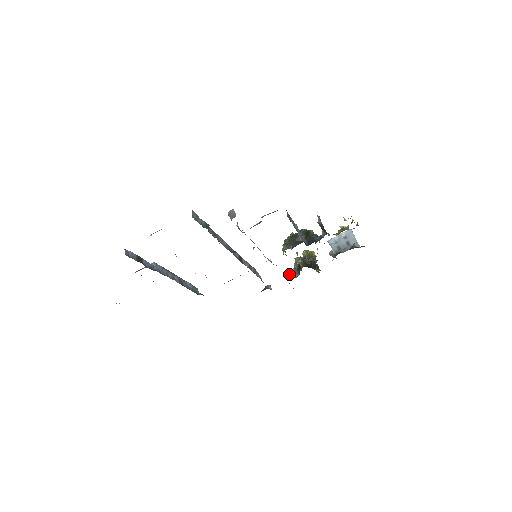
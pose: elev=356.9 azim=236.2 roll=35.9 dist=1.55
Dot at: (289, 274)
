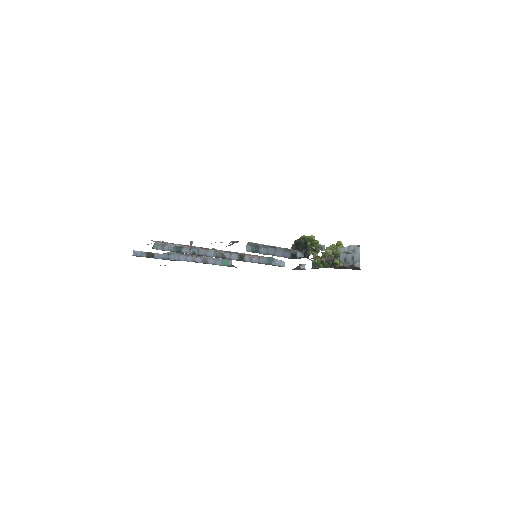
Dot at: (314, 263)
